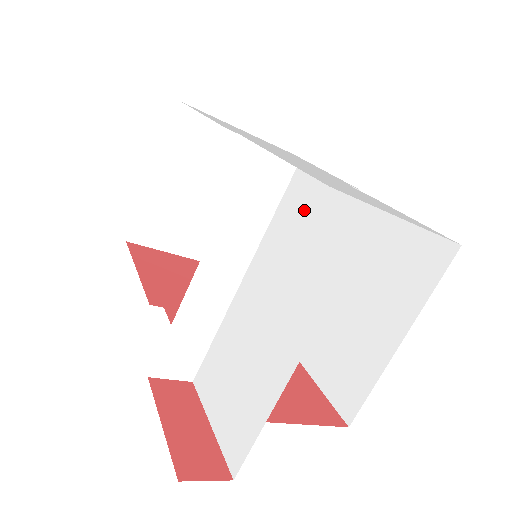
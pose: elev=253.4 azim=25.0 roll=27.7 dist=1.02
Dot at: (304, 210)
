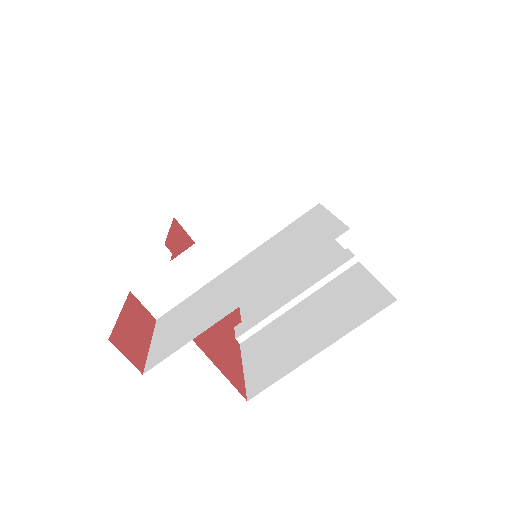
Dot at: (304, 226)
